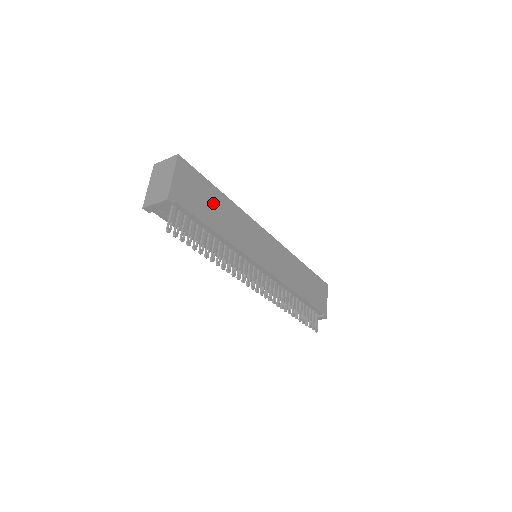
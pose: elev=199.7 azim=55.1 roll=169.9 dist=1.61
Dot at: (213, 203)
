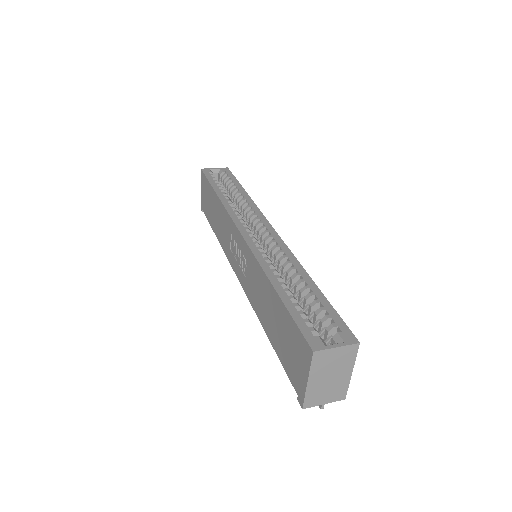
Dot at: occluded
